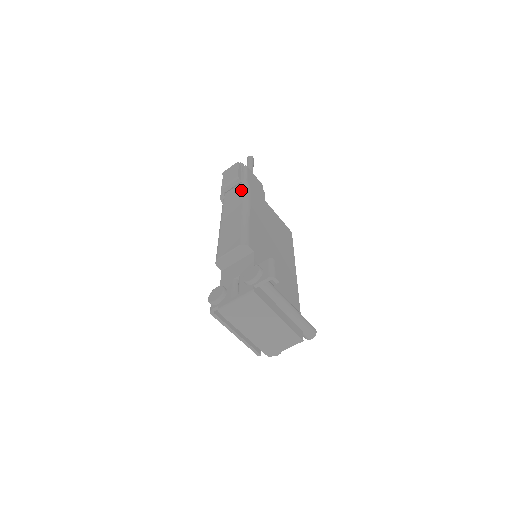
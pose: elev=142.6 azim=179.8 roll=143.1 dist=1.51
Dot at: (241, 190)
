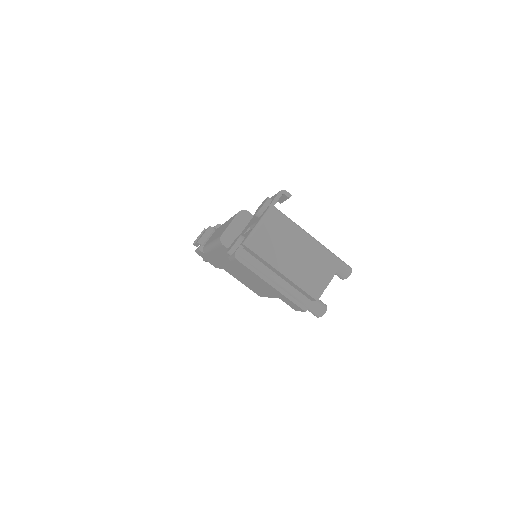
Dot at: occluded
